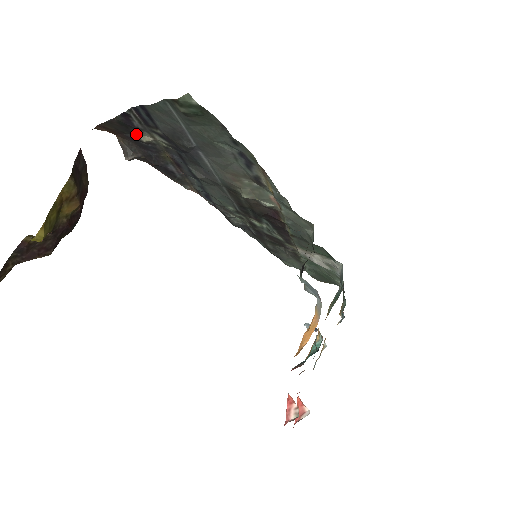
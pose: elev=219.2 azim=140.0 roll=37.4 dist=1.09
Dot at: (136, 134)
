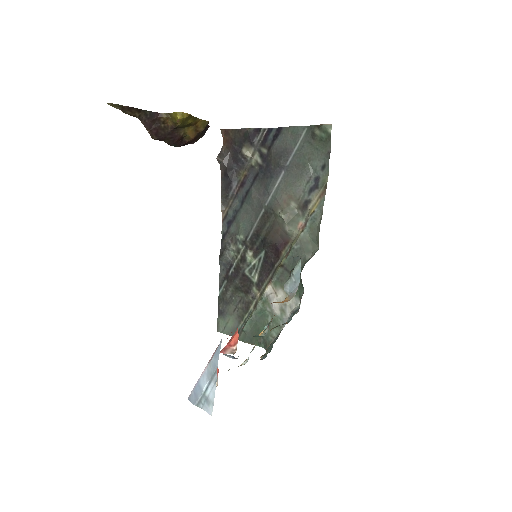
Dot at: (242, 149)
